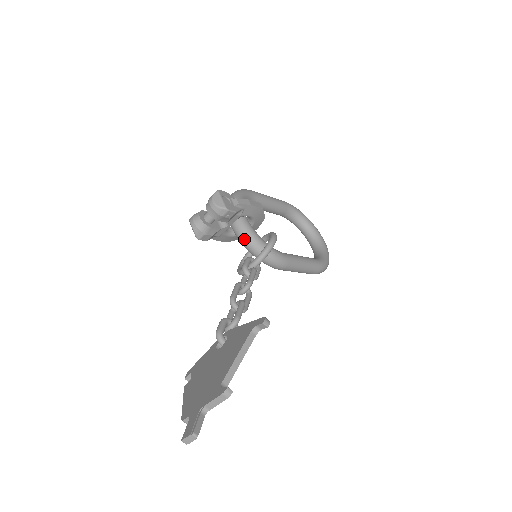
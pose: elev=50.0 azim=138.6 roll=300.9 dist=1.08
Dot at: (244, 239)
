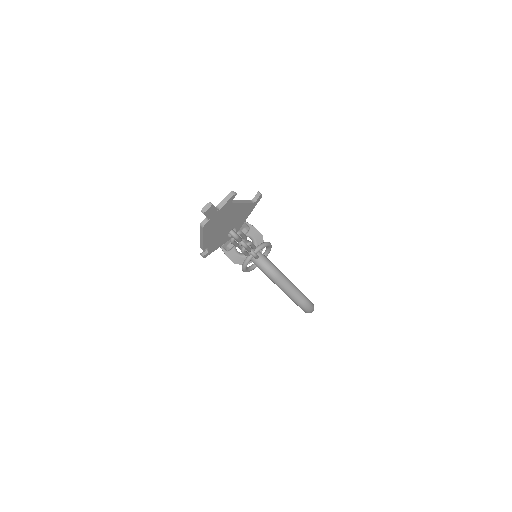
Dot at: occluded
